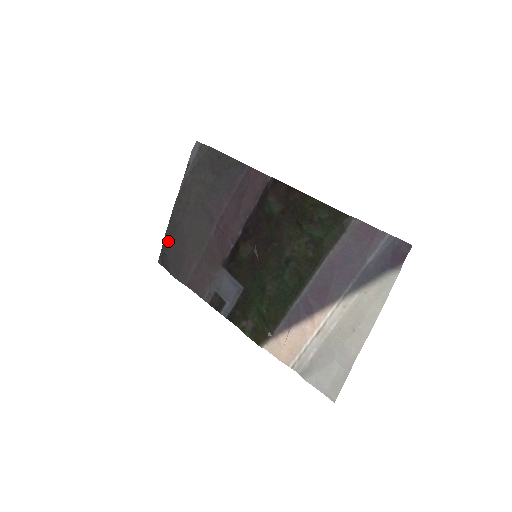
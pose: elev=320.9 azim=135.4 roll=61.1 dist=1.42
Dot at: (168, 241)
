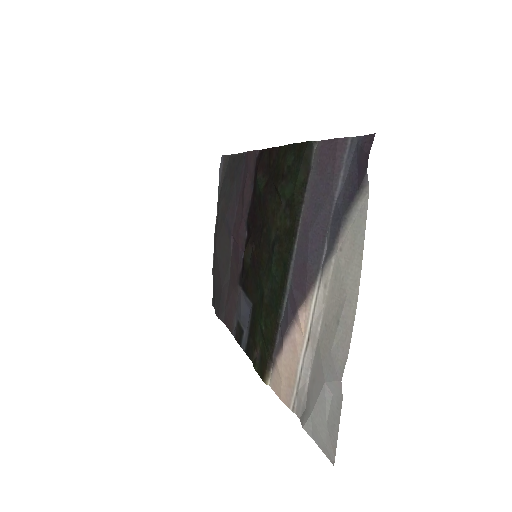
Dot at: (213, 276)
